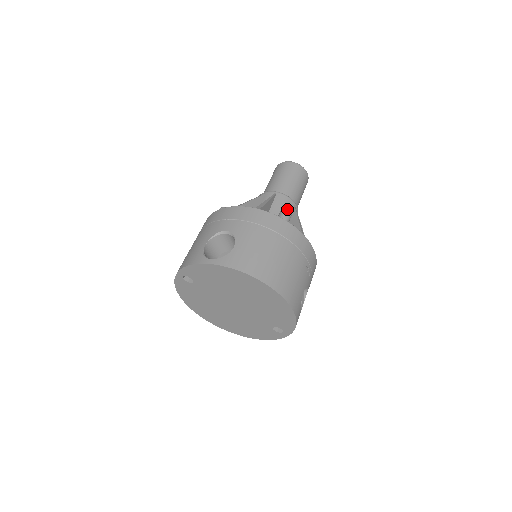
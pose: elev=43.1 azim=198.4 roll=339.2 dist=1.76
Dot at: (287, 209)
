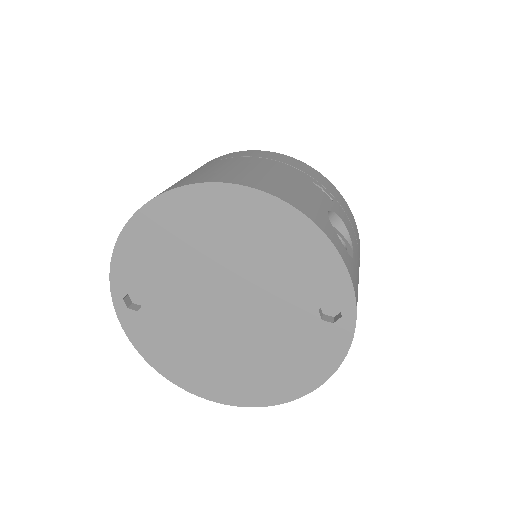
Dot at: occluded
